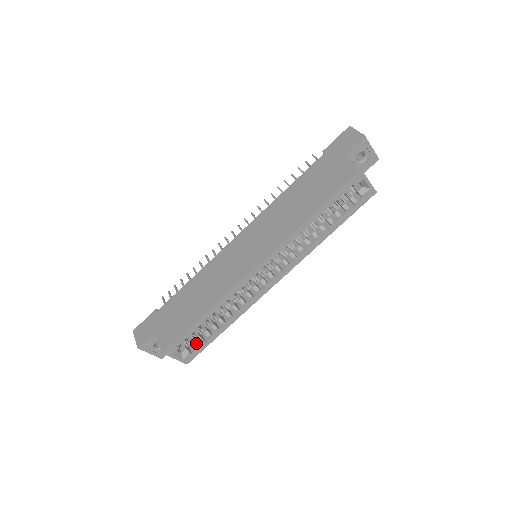
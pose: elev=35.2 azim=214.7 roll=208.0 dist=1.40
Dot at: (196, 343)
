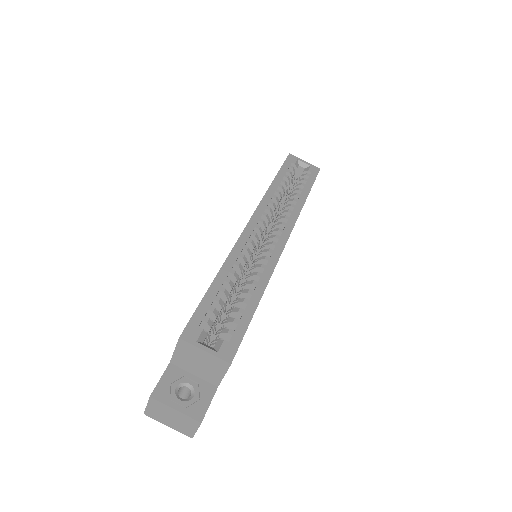
Dot at: (230, 335)
